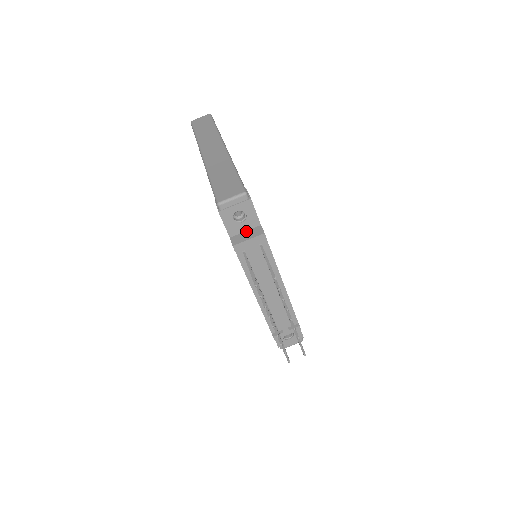
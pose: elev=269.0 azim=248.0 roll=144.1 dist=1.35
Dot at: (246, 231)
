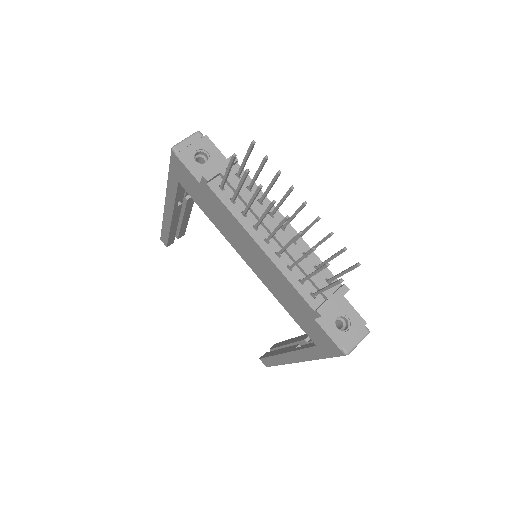
Dot at: occluded
